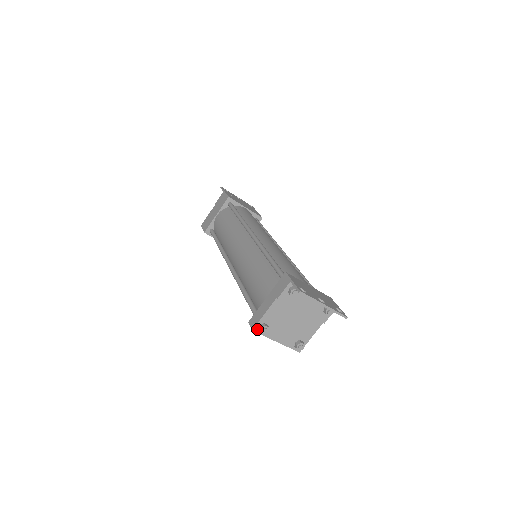
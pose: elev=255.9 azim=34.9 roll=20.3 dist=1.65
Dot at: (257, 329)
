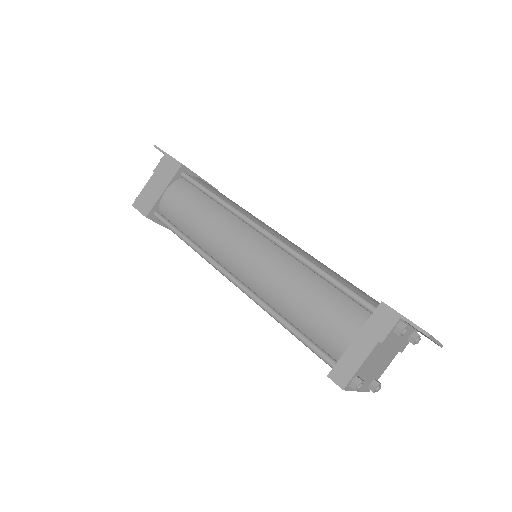
Dot at: (347, 386)
